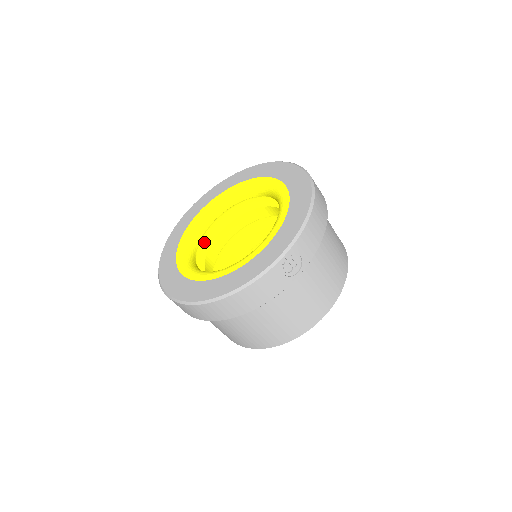
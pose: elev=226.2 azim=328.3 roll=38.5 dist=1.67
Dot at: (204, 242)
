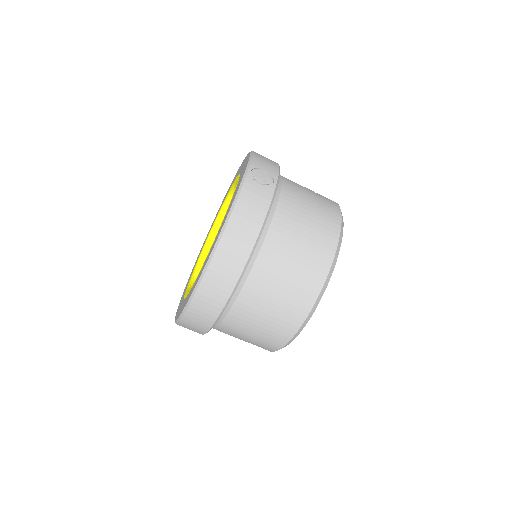
Dot at: occluded
